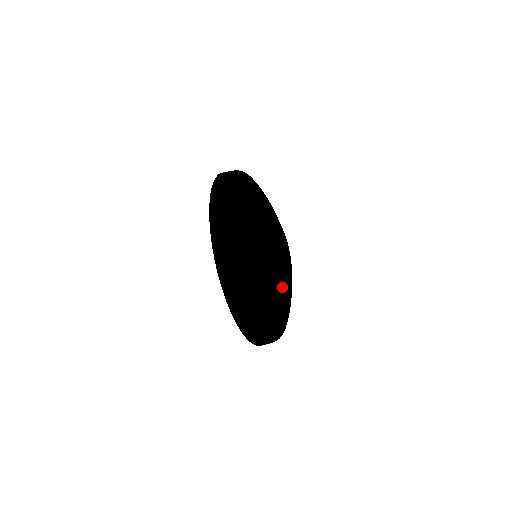
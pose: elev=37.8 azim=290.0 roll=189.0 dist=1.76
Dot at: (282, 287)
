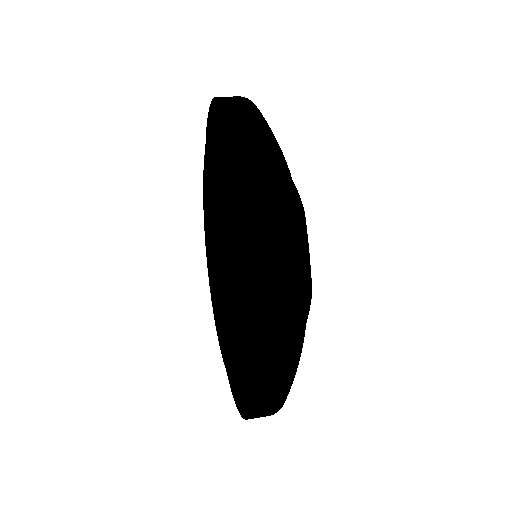
Dot at: (300, 258)
